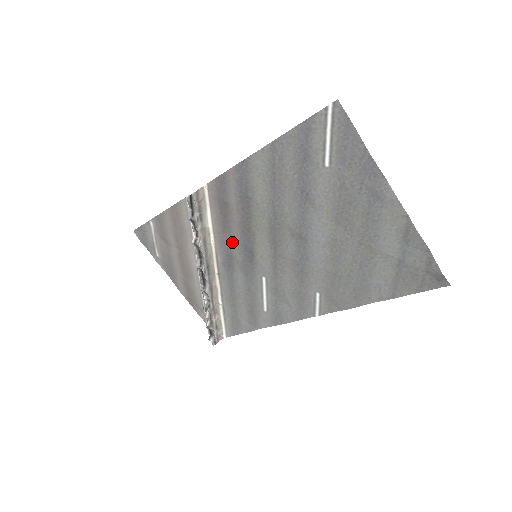
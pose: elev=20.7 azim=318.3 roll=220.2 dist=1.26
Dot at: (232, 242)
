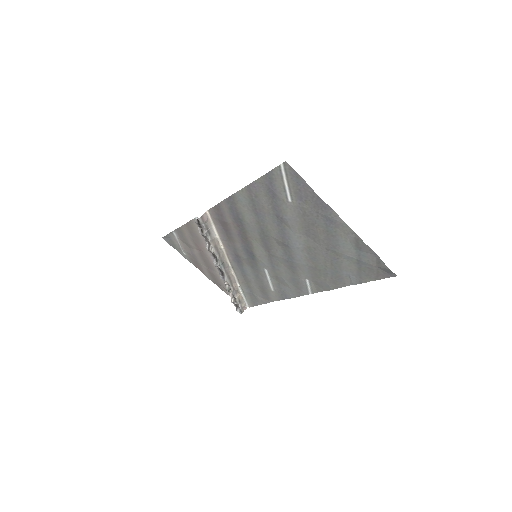
Dot at: (236, 247)
